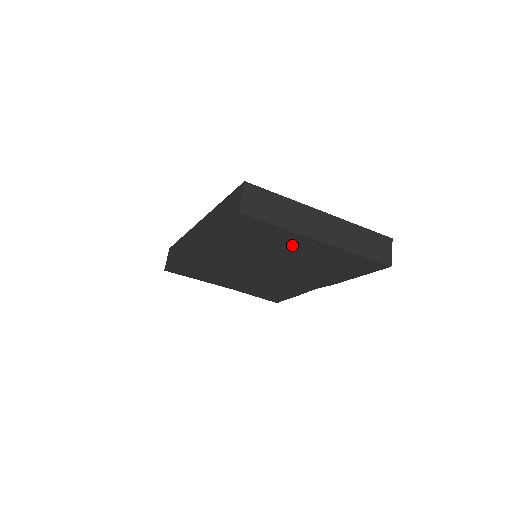
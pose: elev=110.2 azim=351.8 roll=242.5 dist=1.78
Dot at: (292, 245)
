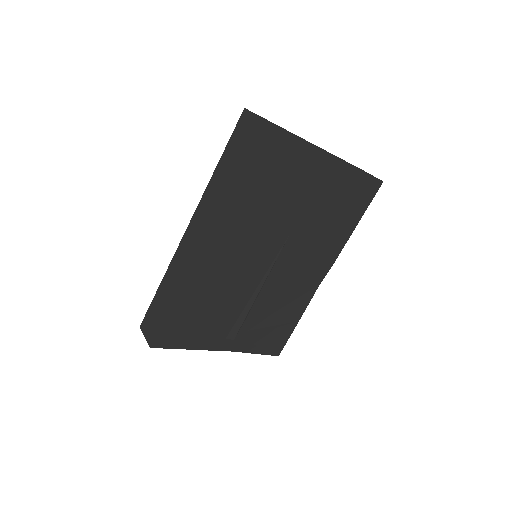
Dot at: (306, 177)
